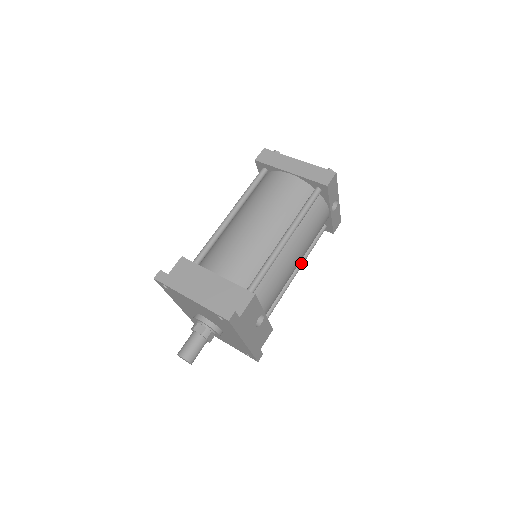
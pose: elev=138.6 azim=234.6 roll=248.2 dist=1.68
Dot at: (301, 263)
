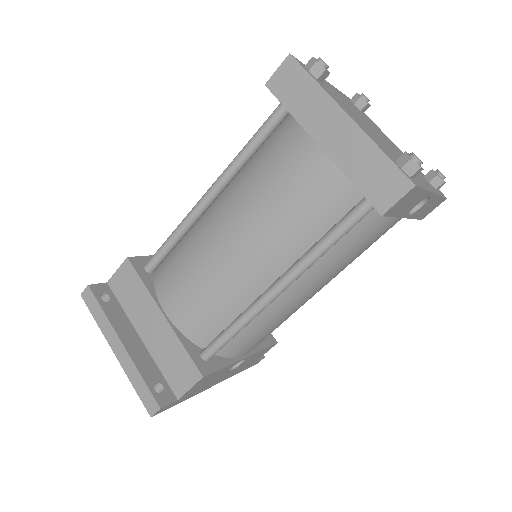
Dot at: occluded
